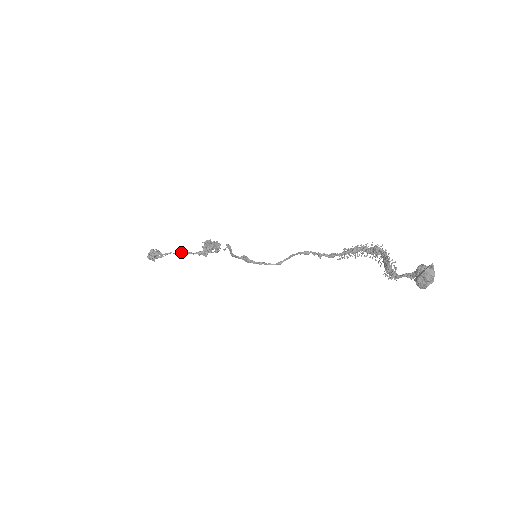
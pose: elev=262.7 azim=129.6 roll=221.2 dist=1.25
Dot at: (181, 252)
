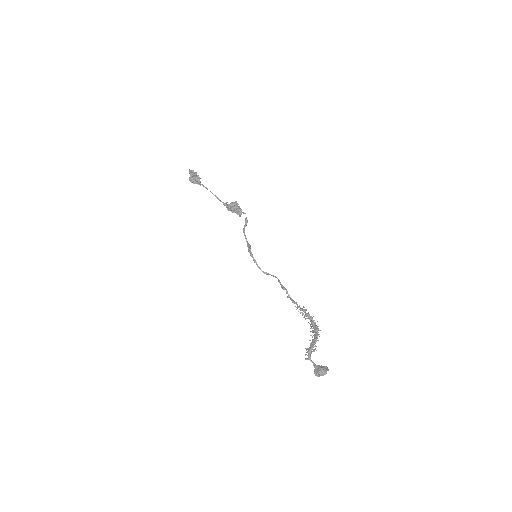
Dot at: occluded
